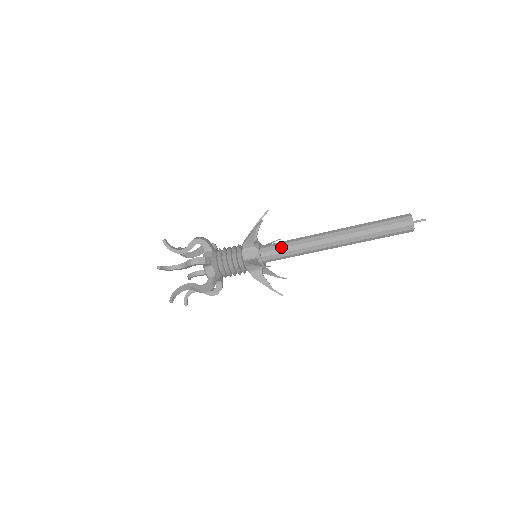
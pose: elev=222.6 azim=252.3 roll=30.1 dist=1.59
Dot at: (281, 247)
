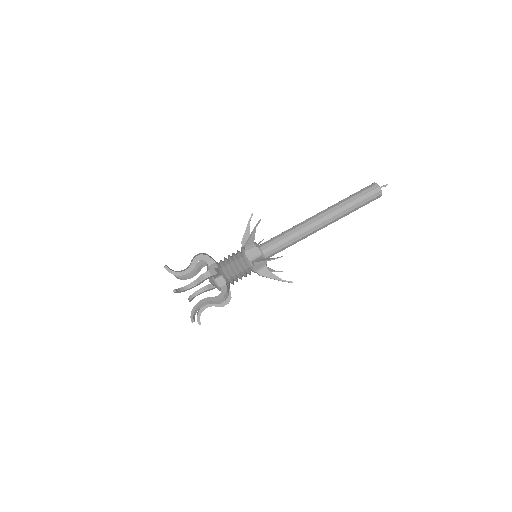
Dot at: (275, 236)
